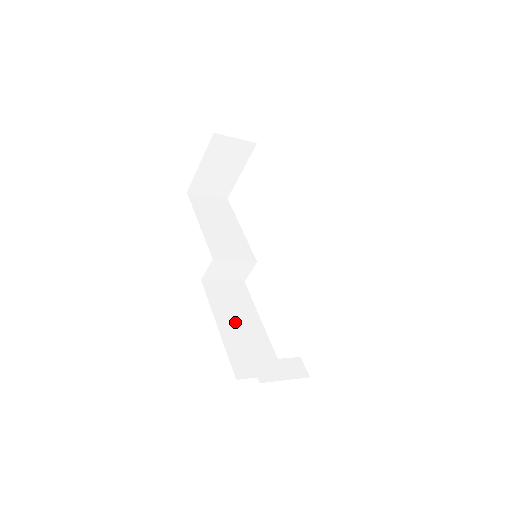
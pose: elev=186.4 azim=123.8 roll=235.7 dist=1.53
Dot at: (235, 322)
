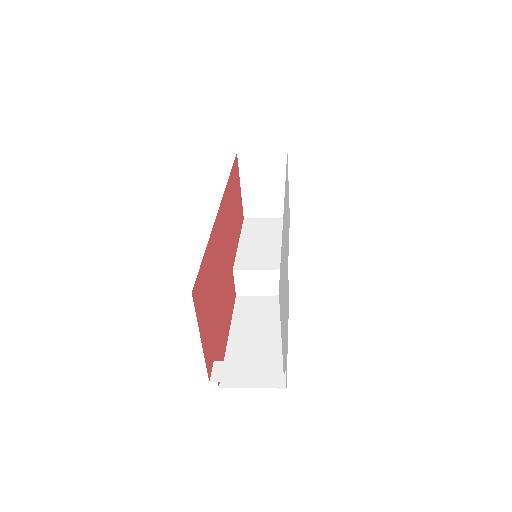
Dot at: (252, 333)
